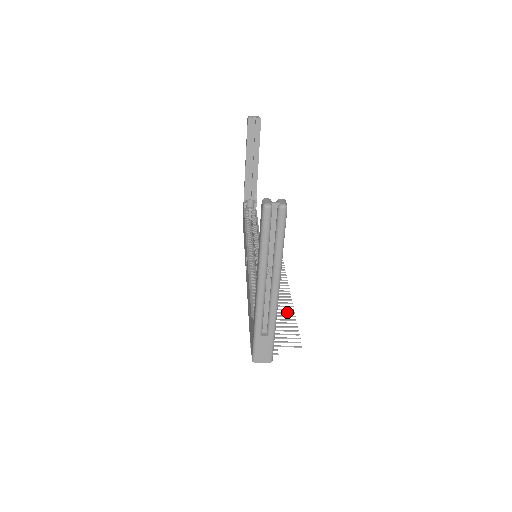
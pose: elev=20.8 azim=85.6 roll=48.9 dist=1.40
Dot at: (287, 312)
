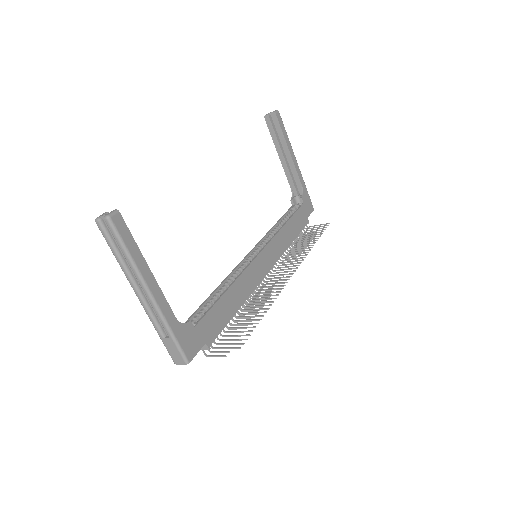
Dot at: (260, 312)
